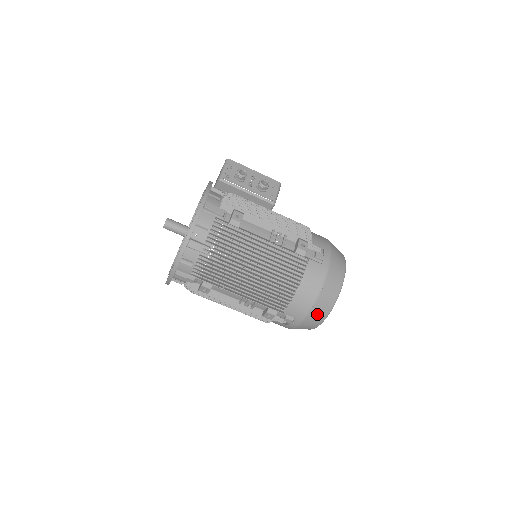
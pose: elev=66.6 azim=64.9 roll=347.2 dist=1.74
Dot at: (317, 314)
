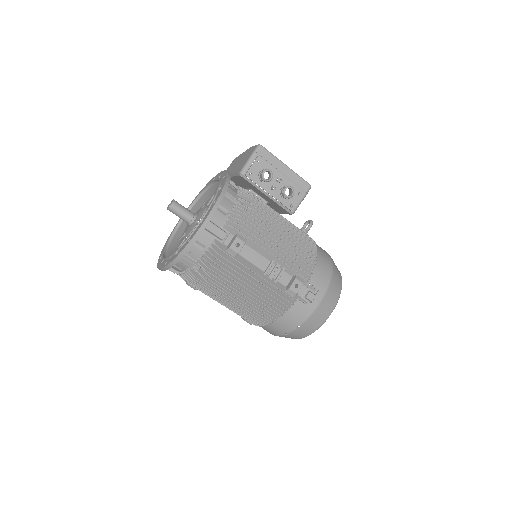
Dot at: (289, 337)
